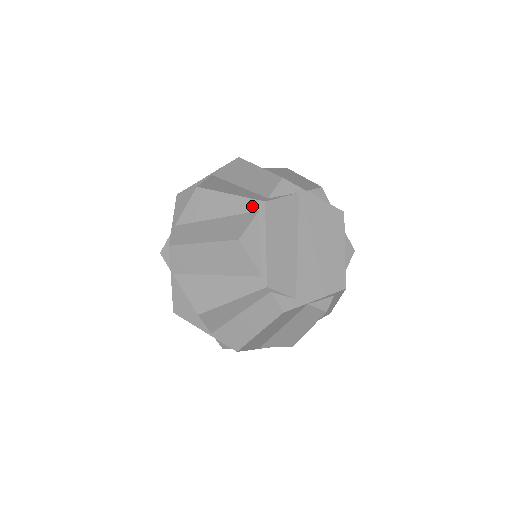
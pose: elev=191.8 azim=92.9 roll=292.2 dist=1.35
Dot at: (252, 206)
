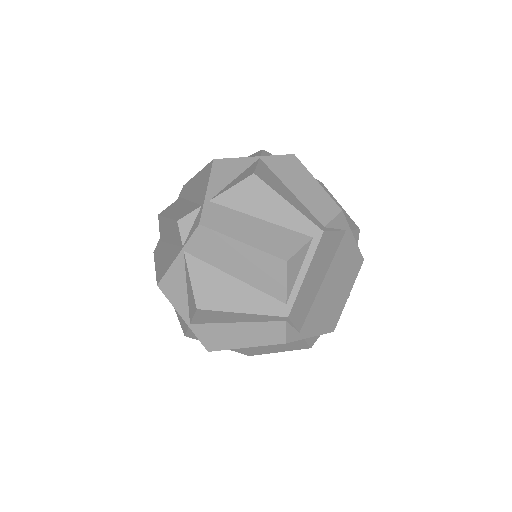
Dot at: (308, 228)
